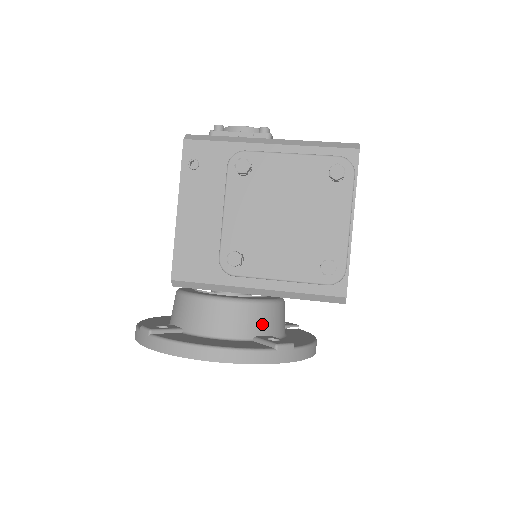
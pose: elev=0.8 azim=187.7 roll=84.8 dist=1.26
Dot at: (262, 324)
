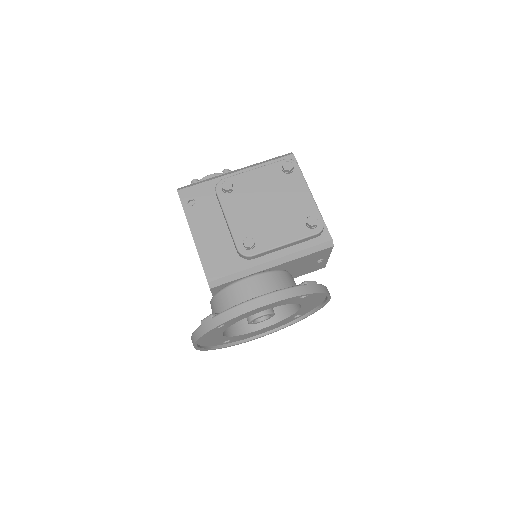
Dot at: (286, 284)
